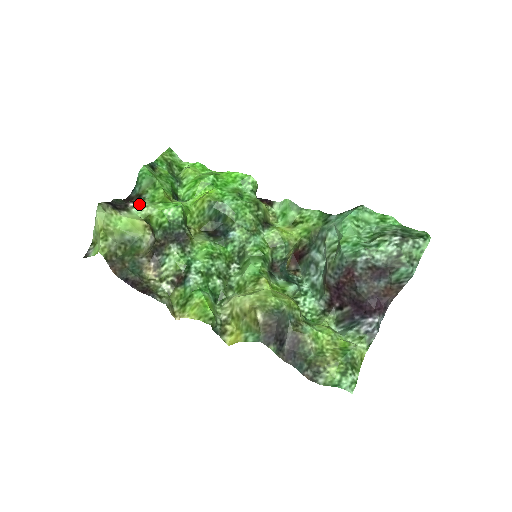
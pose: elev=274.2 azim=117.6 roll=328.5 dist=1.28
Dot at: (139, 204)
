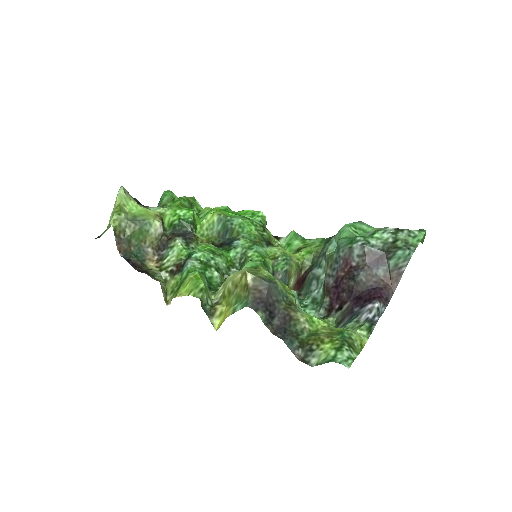
Dot at: (156, 207)
